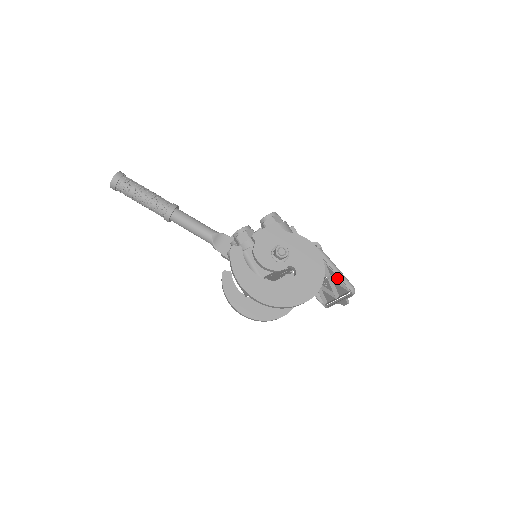
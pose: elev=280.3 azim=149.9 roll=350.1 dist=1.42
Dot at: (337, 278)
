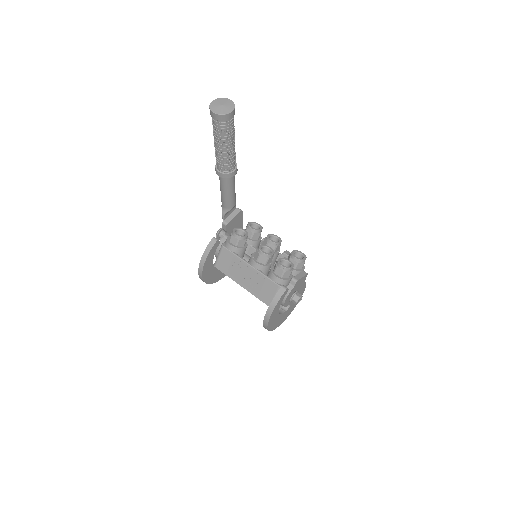
Dot at: occluded
